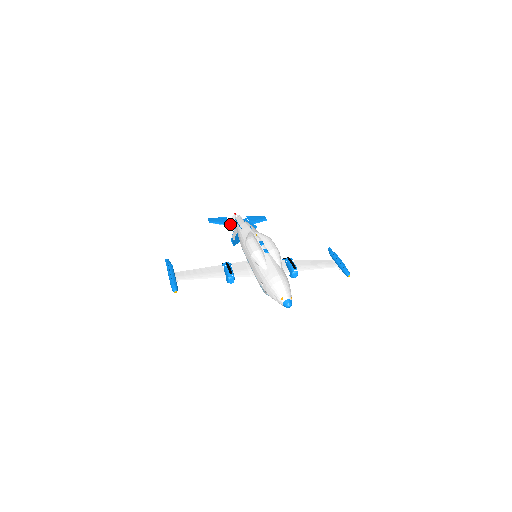
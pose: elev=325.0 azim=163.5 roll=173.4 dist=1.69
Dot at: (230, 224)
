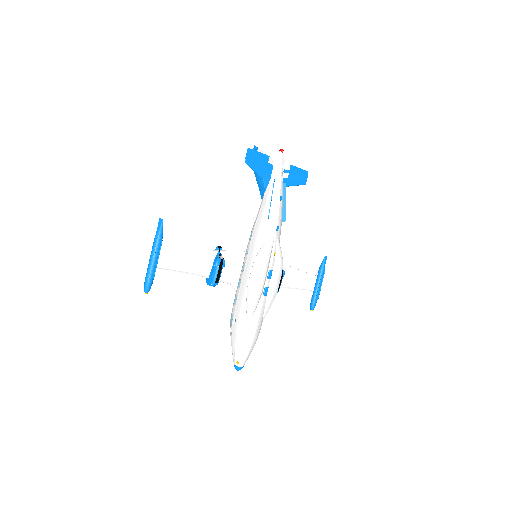
Dot at: (265, 177)
